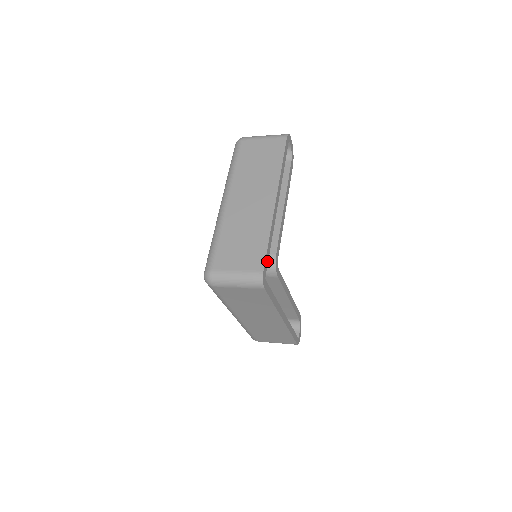
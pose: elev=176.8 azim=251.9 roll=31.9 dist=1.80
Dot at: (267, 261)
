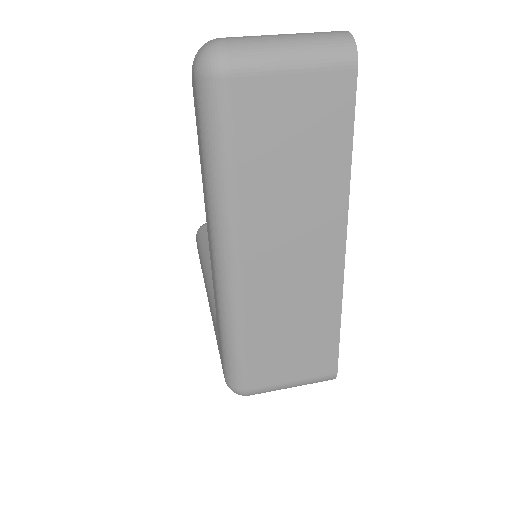
Dot at: occluded
